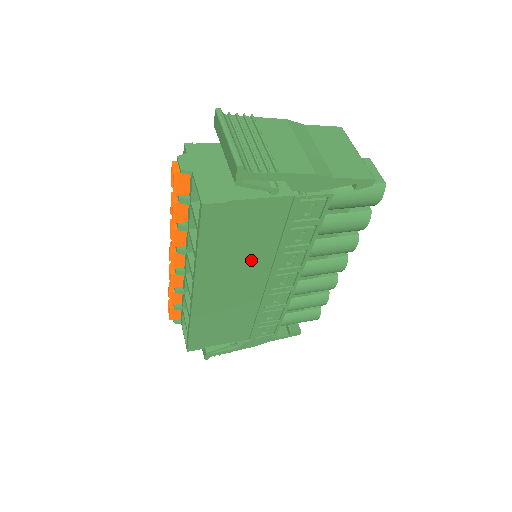
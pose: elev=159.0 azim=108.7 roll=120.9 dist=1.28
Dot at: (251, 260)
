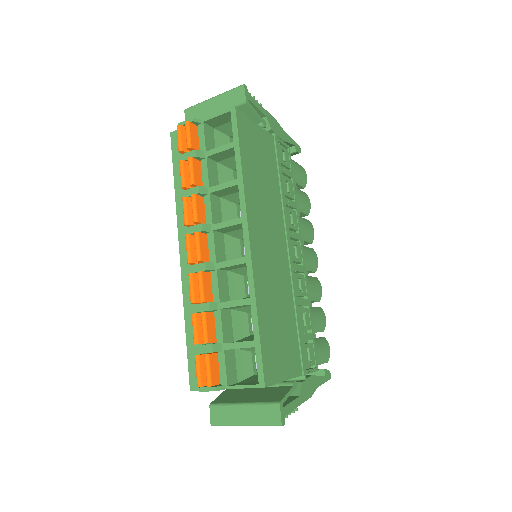
Dot at: (271, 206)
